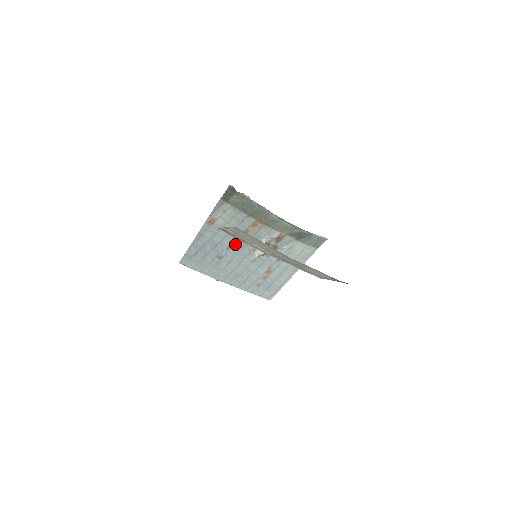
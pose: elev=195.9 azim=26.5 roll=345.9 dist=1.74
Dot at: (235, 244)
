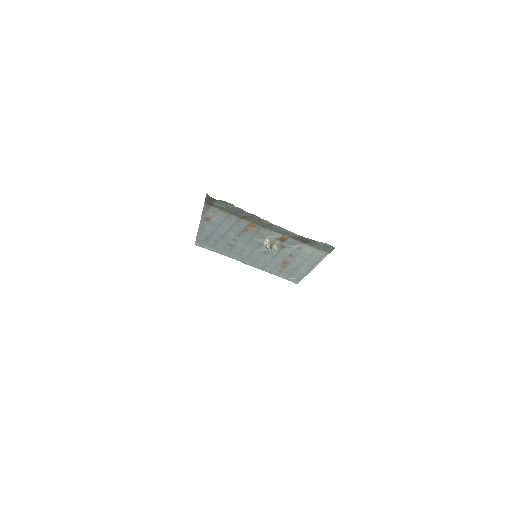
Dot at: (240, 238)
